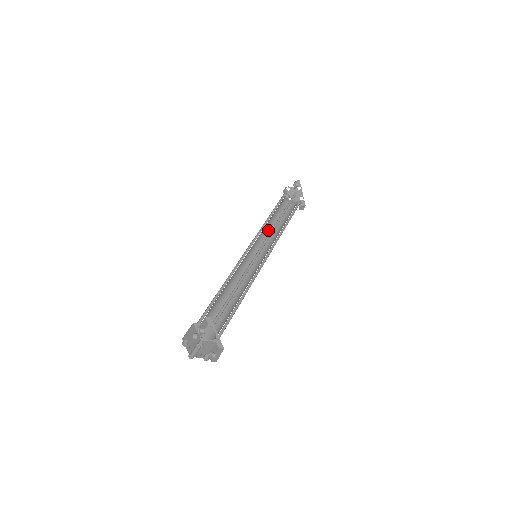
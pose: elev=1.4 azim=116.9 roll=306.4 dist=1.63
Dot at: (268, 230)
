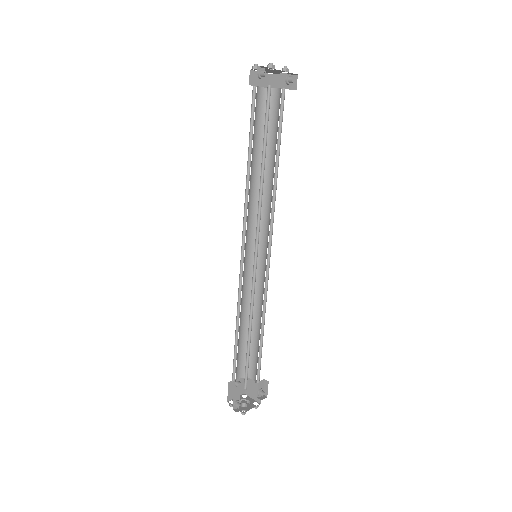
Dot at: (257, 183)
